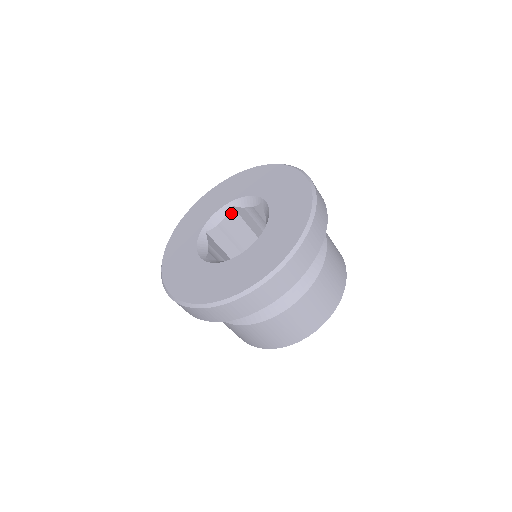
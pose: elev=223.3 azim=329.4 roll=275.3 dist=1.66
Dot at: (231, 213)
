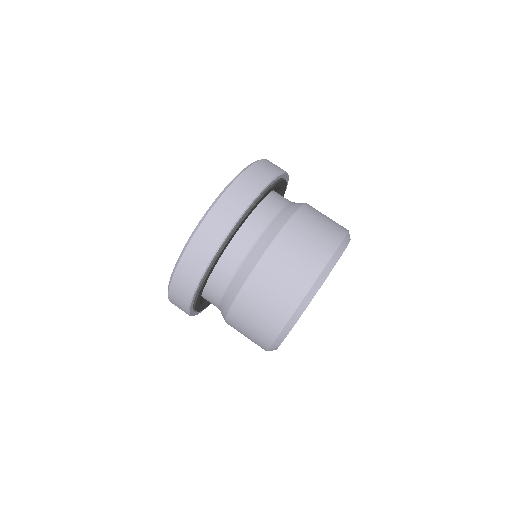
Dot at: occluded
